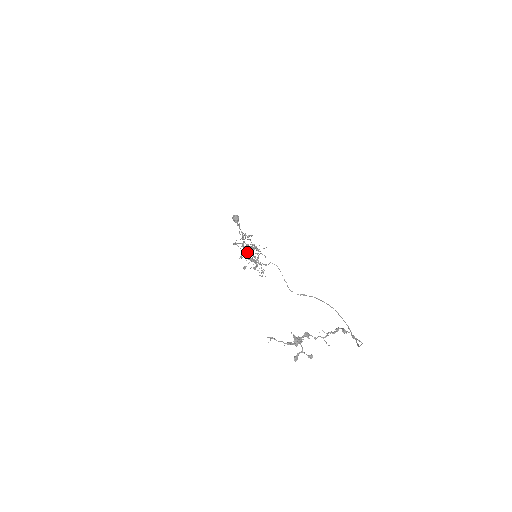
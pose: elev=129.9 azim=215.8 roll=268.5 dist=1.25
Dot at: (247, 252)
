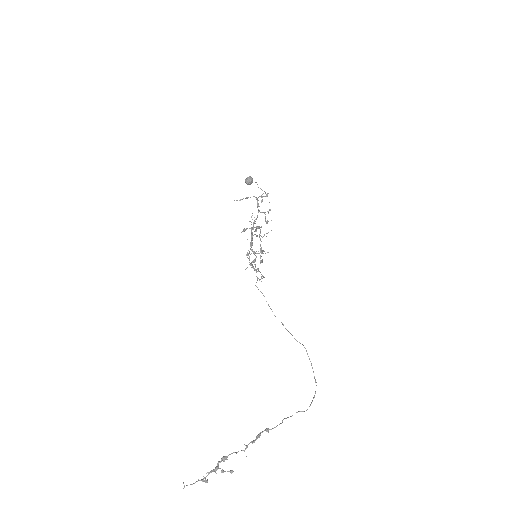
Dot at: occluded
